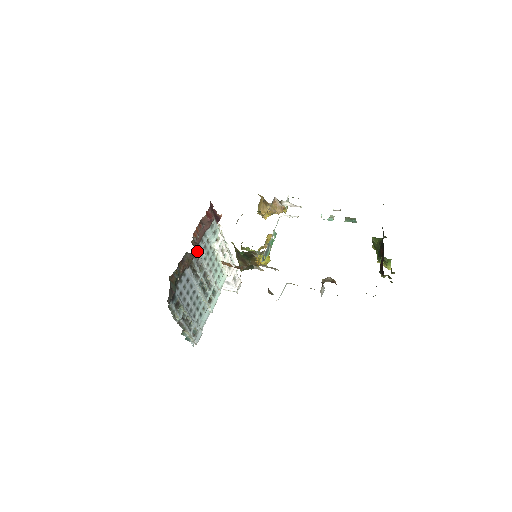
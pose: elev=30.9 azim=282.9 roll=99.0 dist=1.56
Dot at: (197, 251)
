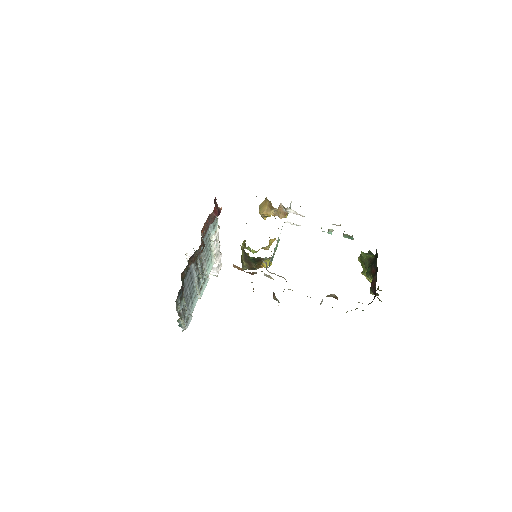
Dot at: (202, 246)
